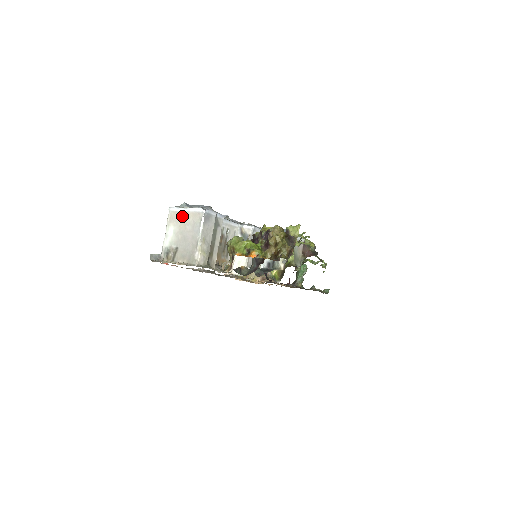
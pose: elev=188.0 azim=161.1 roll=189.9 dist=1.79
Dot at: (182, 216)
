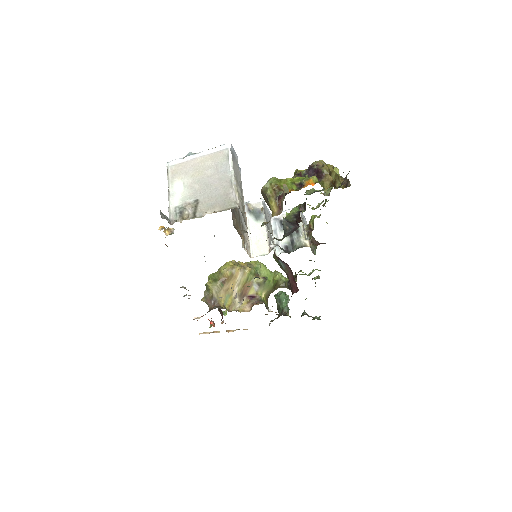
Dot at: (193, 164)
